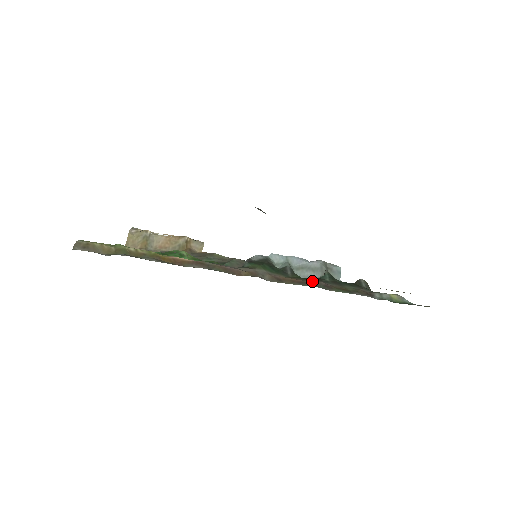
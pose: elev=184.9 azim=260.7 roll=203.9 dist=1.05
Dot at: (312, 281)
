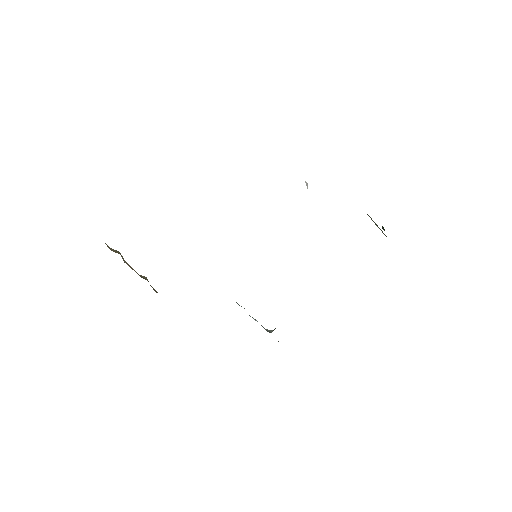
Dot at: occluded
